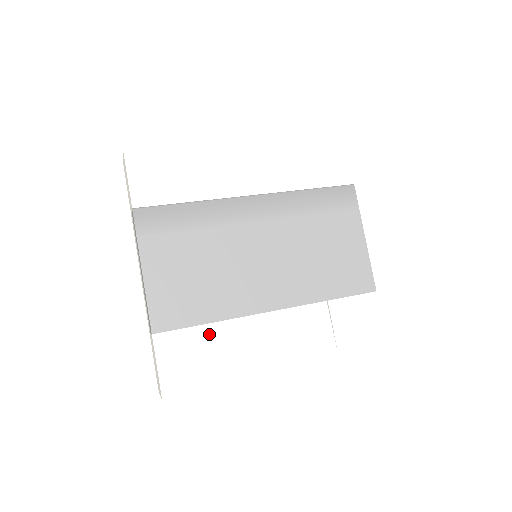
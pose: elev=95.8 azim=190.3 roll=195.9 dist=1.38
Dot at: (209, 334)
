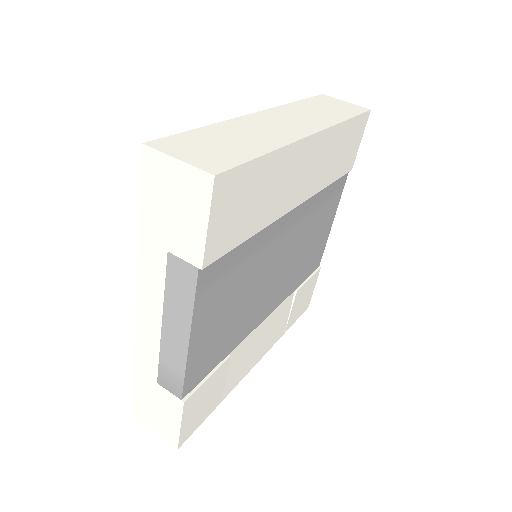
Dot at: (224, 369)
